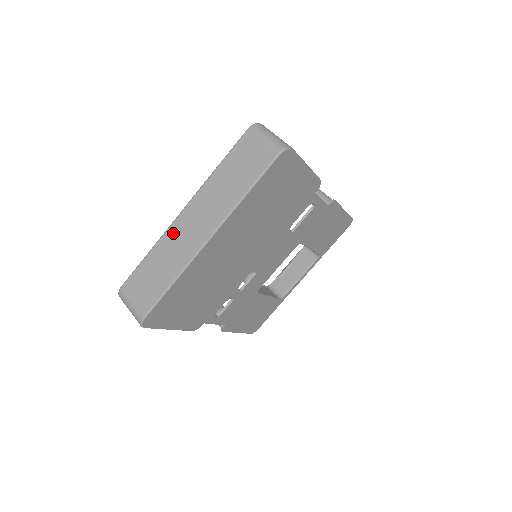
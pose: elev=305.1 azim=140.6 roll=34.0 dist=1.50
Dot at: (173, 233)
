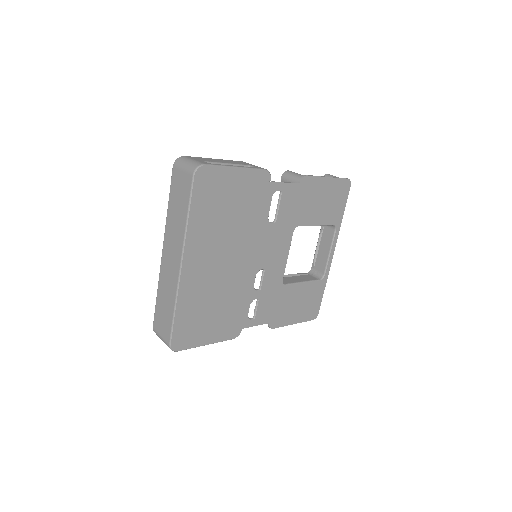
Dot at: (163, 271)
